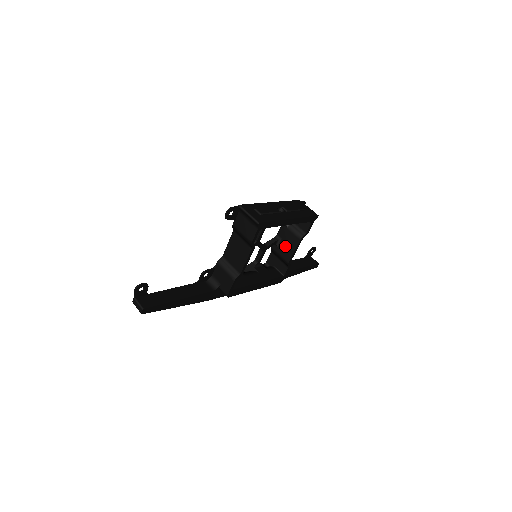
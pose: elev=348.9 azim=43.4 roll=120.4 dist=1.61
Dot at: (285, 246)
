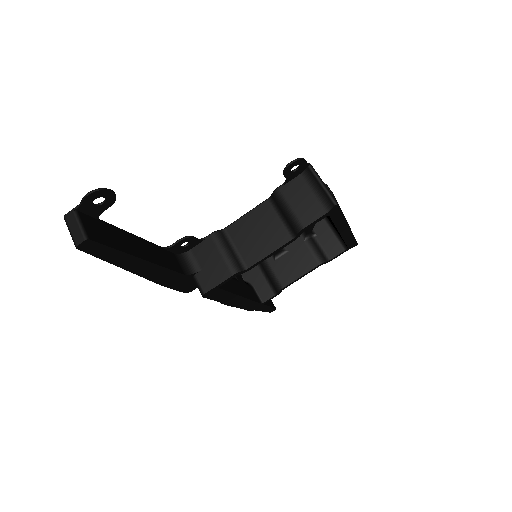
Dot at: (289, 263)
